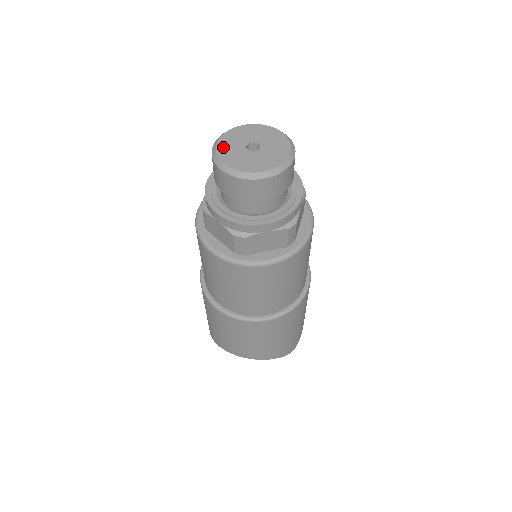
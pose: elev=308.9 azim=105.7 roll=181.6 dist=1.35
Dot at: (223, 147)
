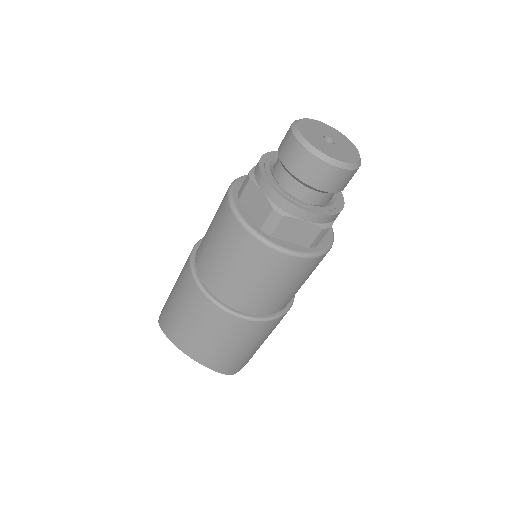
Dot at: (304, 126)
